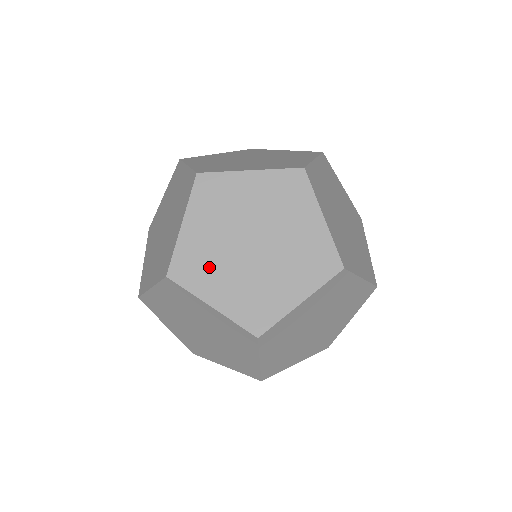
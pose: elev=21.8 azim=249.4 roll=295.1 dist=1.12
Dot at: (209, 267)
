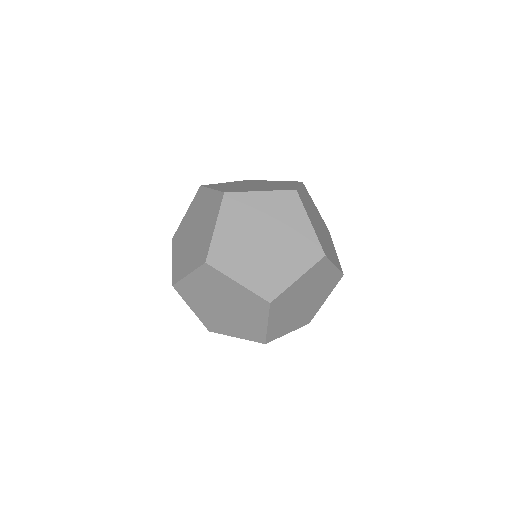
Dot at: (235, 256)
